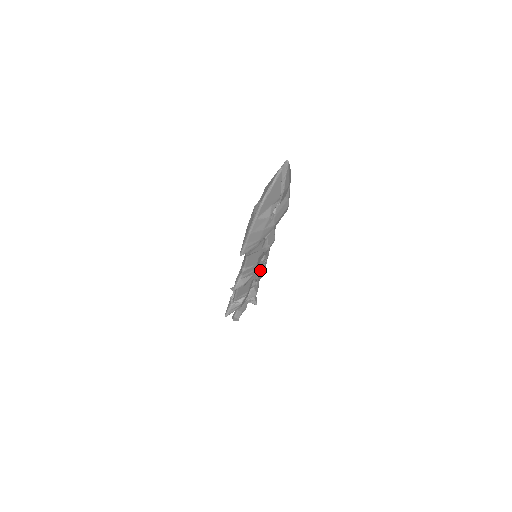
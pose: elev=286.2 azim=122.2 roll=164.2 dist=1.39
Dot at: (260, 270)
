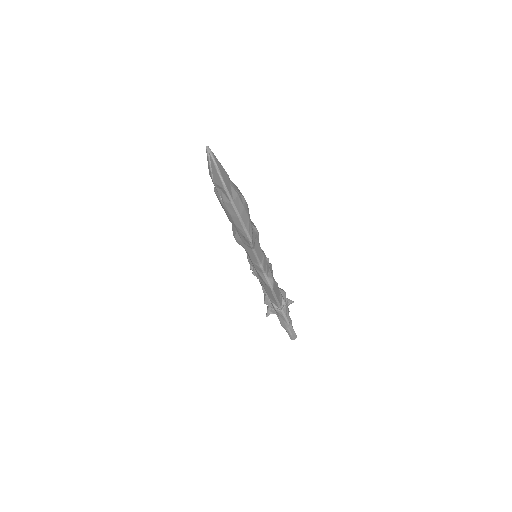
Dot at: occluded
